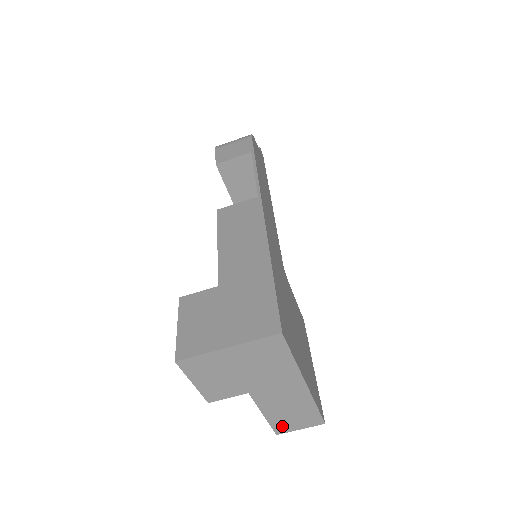
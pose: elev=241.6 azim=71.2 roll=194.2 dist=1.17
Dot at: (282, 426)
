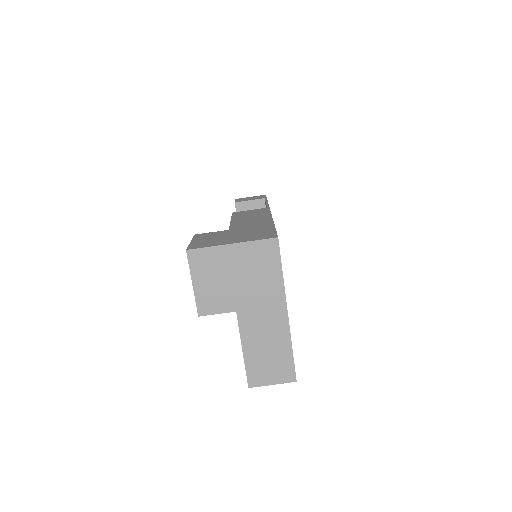
Dot at: (256, 374)
